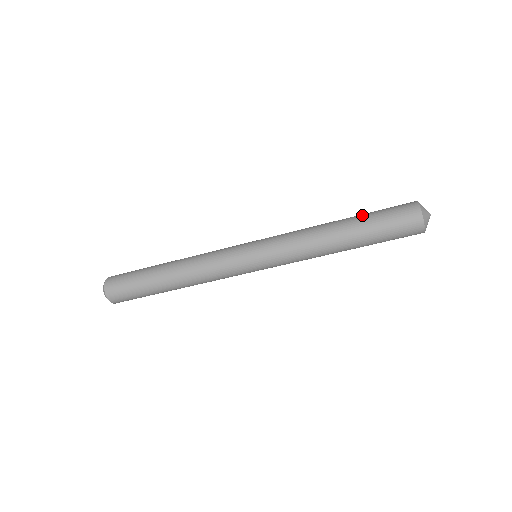
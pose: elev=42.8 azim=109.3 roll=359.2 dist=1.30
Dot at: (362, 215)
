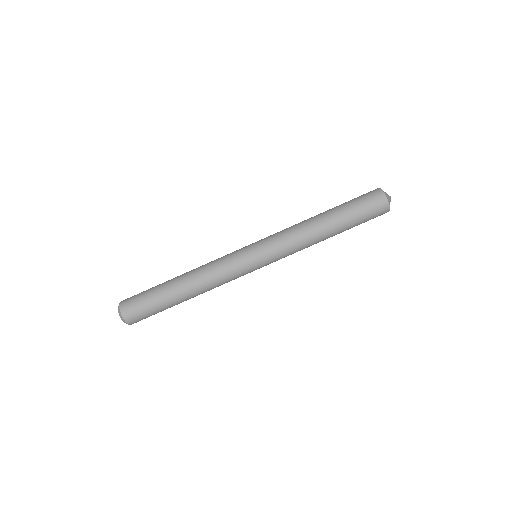
Dot at: occluded
